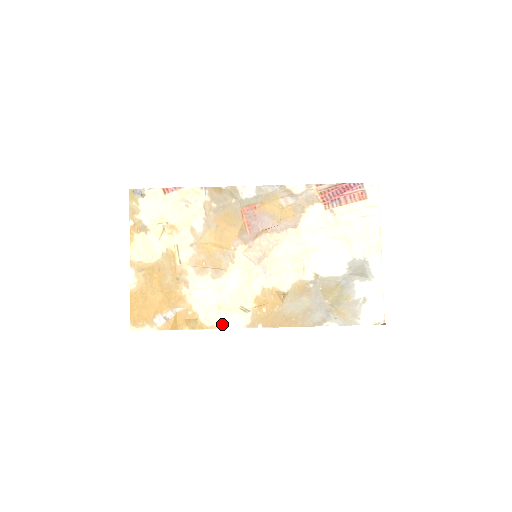
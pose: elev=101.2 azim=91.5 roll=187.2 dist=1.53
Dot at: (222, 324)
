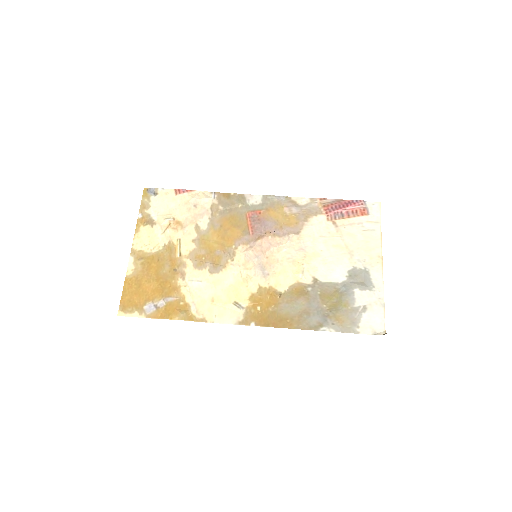
Dot at: (213, 318)
